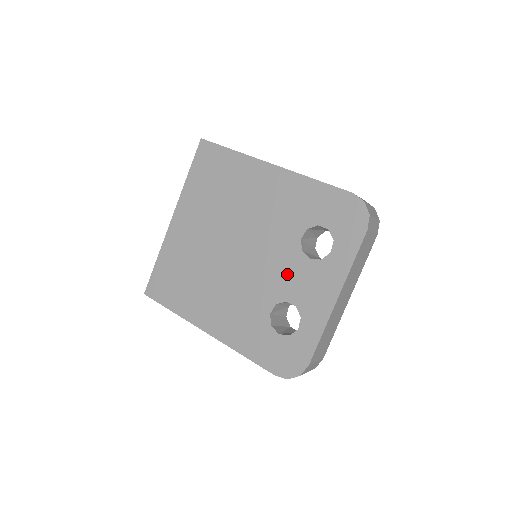
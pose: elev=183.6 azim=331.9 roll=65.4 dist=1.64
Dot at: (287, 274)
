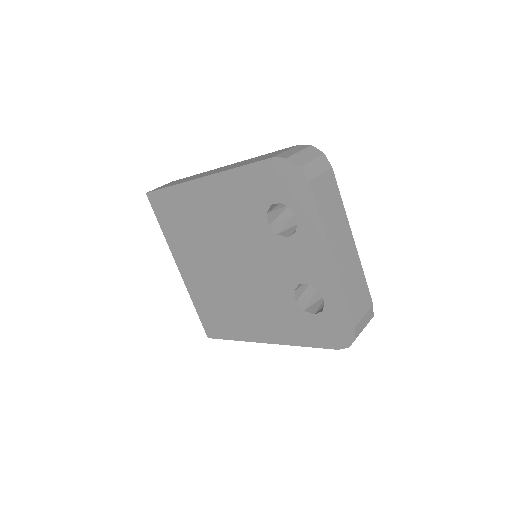
Dot at: (282, 261)
